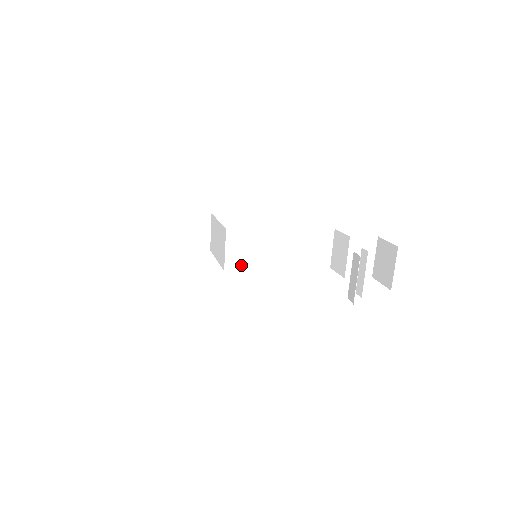
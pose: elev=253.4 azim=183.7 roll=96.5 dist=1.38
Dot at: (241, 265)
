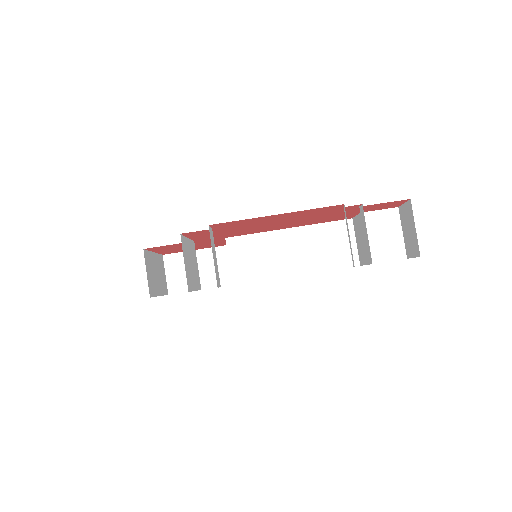
Dot at: (250, 276)
